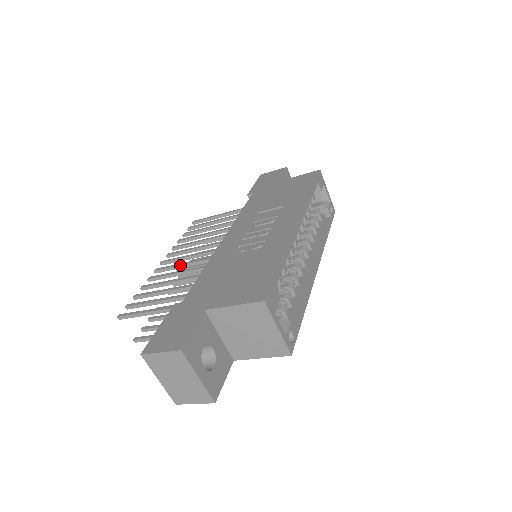
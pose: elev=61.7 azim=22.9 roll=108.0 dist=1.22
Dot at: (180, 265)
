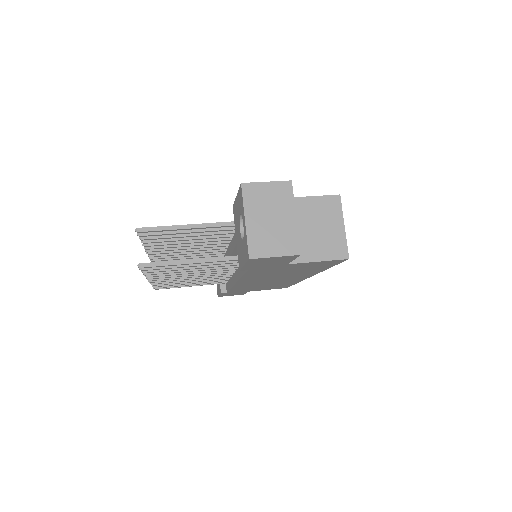
Dot at: occluded
